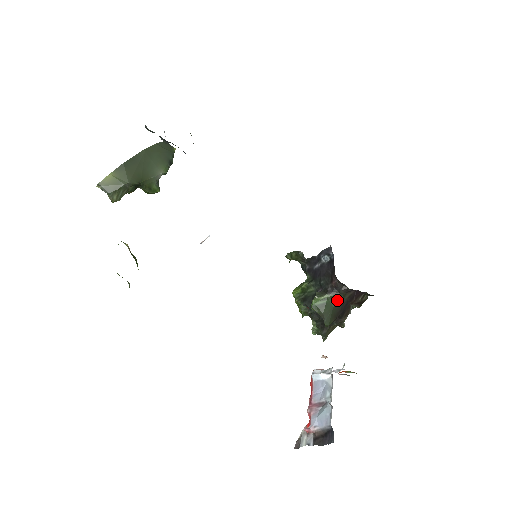
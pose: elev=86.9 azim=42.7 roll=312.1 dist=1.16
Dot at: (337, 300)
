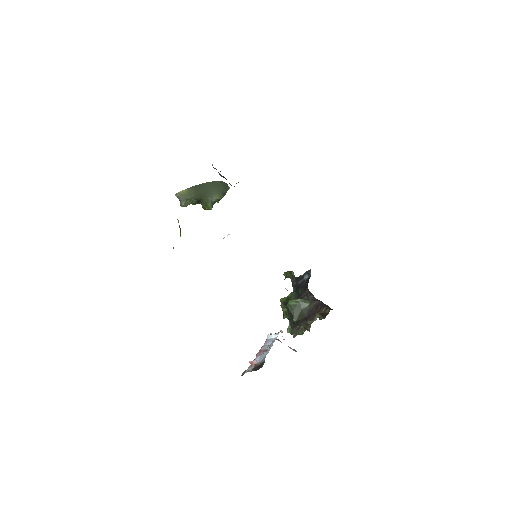
Dot at: (306, 305)
